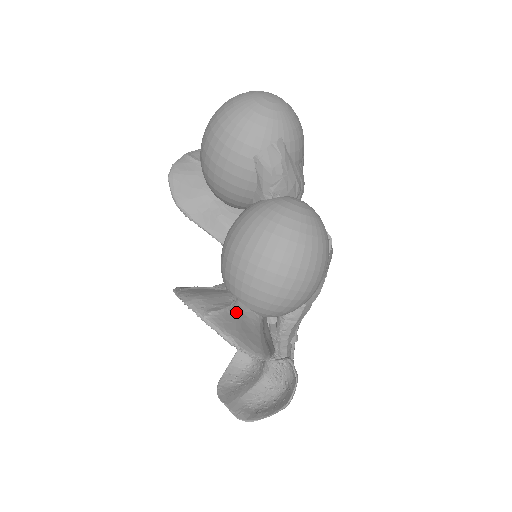
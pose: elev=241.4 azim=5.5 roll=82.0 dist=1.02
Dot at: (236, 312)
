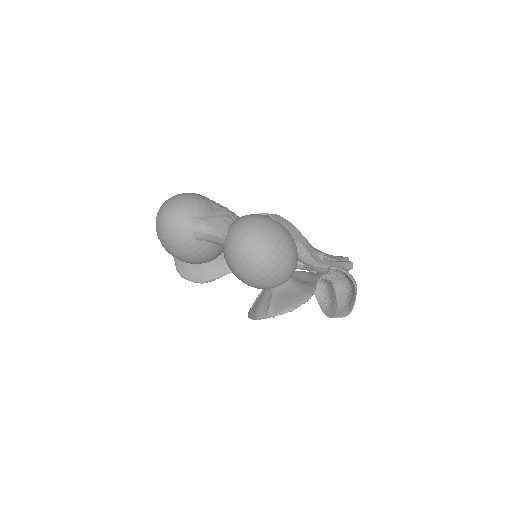
Dot at: (277, 295)
